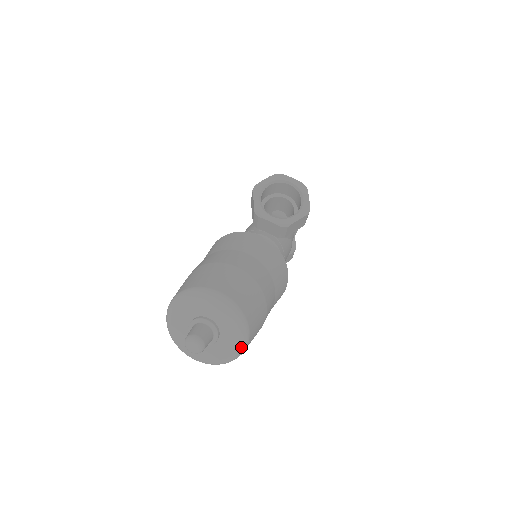
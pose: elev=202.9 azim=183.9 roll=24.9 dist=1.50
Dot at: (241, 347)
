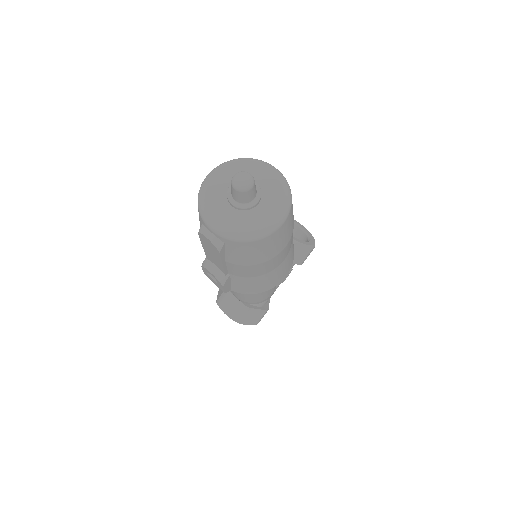
Dot at: (276, 222)
